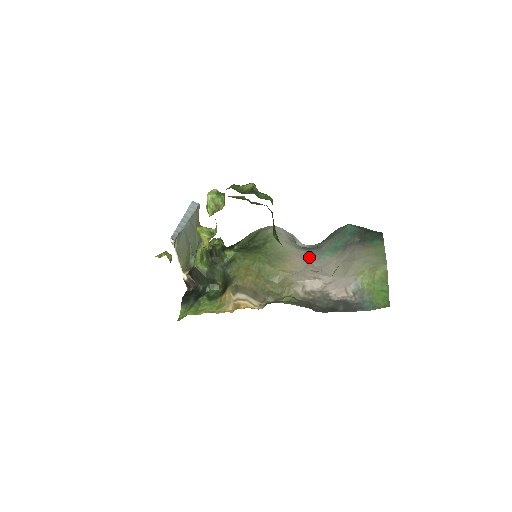
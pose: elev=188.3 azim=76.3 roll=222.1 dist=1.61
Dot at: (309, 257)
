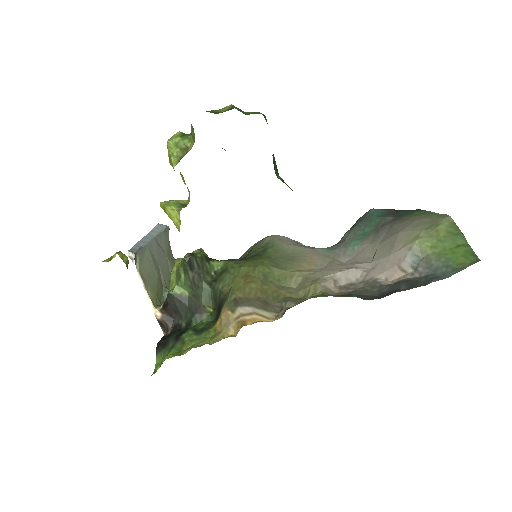
Dot at: (331, 253)
